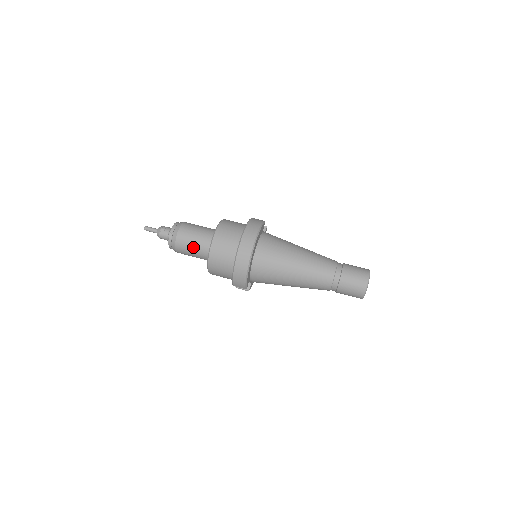
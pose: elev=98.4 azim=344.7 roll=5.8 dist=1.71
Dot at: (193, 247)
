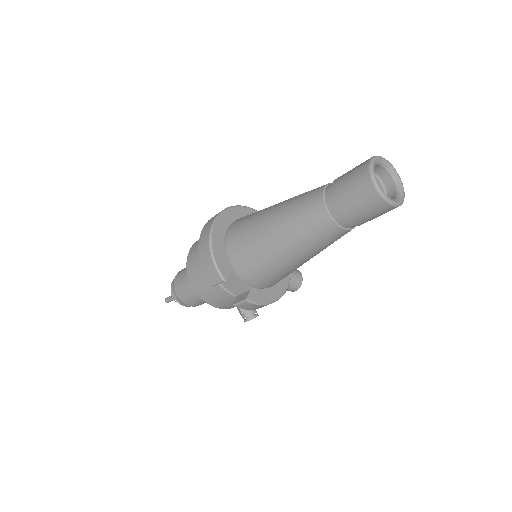
Dot at: (186, 277)
